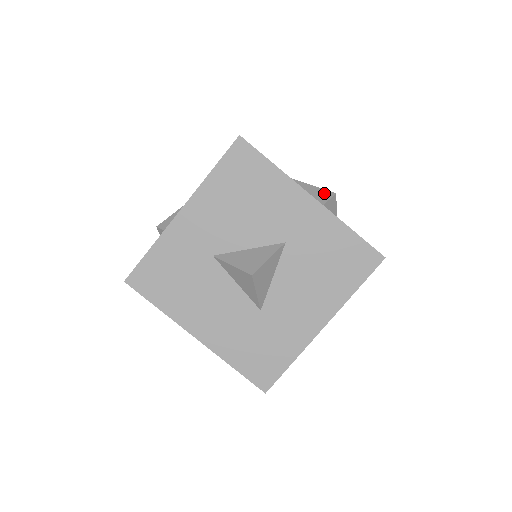
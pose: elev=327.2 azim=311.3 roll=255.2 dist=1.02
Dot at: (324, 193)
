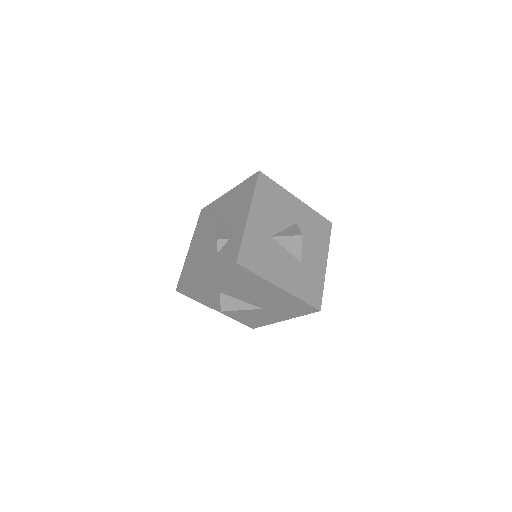
Dot at: occluded
